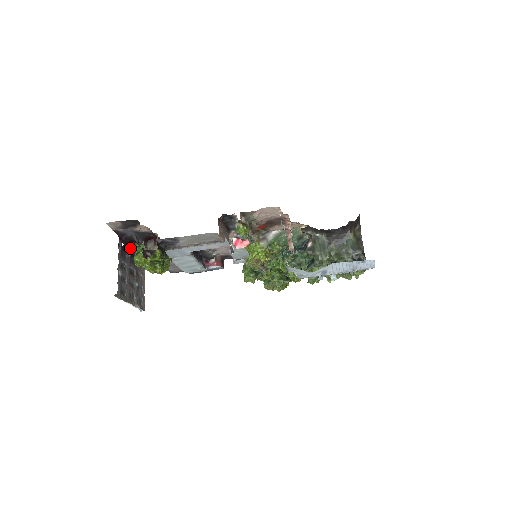
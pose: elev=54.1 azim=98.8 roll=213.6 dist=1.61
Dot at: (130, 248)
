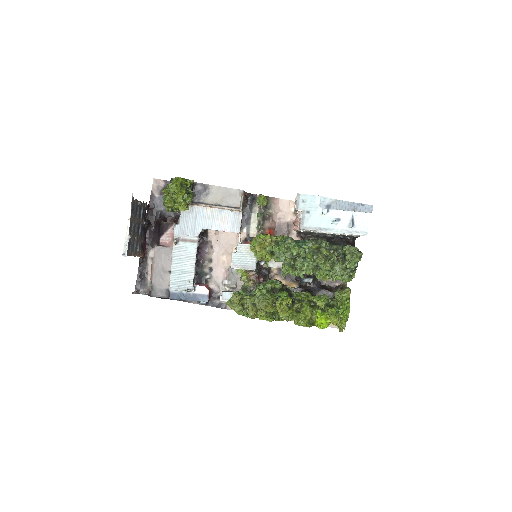
Dot at: (148, 222)
